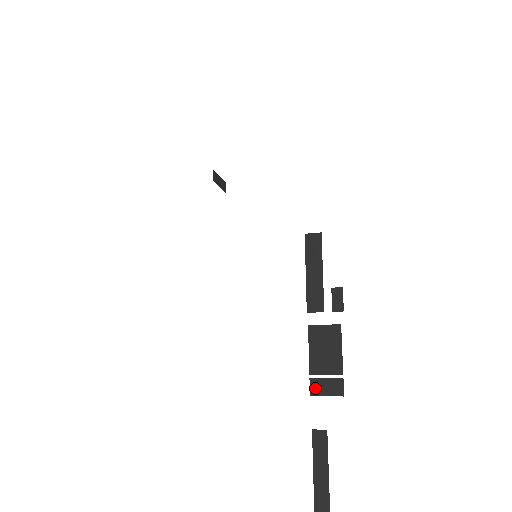
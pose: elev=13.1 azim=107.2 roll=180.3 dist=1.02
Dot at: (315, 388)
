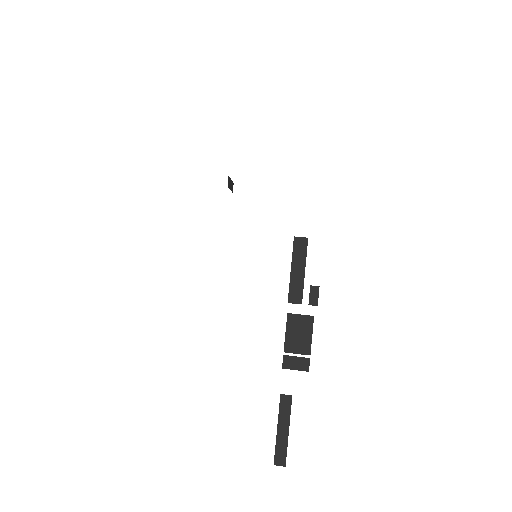
Dot at: (287, 363)
